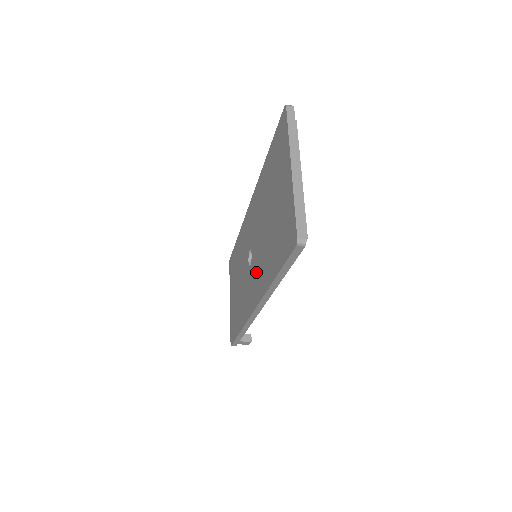
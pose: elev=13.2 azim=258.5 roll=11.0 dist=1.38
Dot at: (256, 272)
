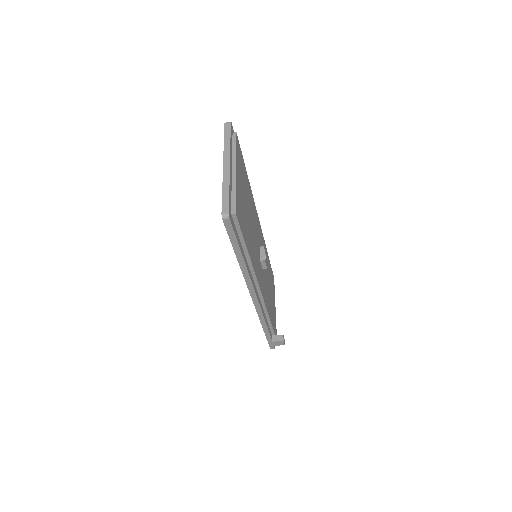
Dot at: occluded
